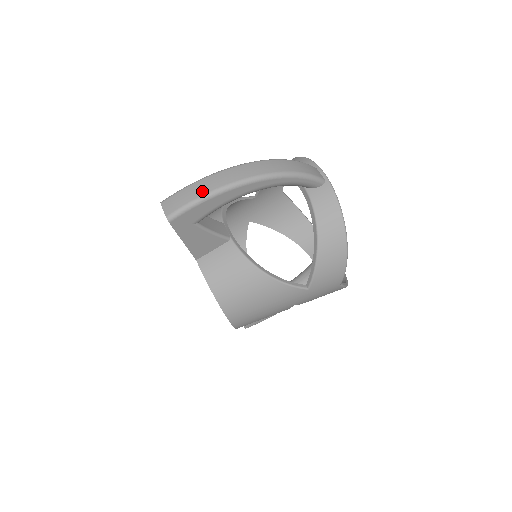
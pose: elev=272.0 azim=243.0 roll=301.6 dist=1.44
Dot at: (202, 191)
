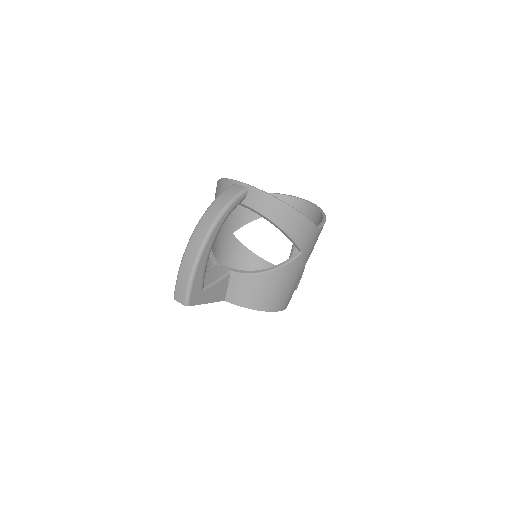
Dot at: (187, 274)
